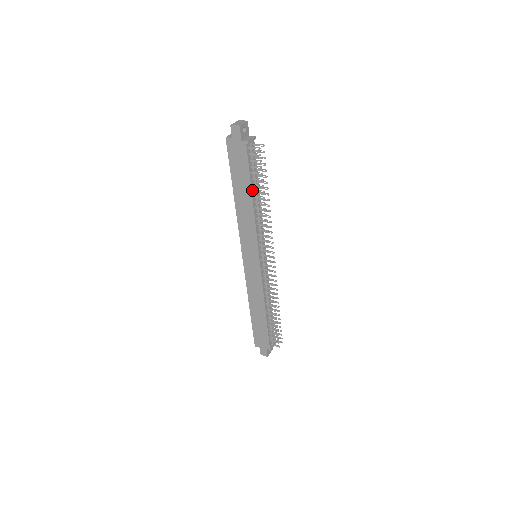
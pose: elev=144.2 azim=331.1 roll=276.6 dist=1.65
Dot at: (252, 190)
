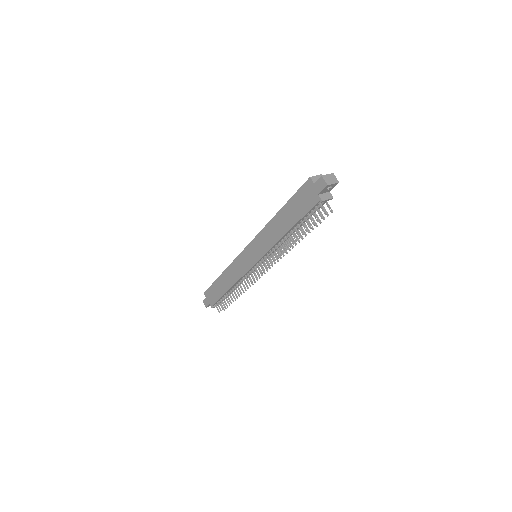
Dot at: (293, 227)
